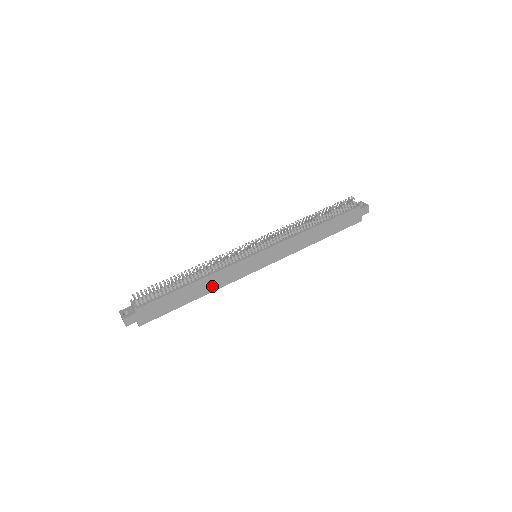
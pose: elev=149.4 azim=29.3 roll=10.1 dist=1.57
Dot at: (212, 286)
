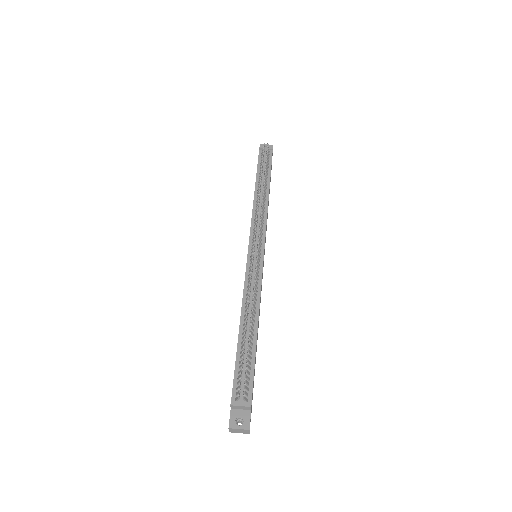
Dot at: occluded
